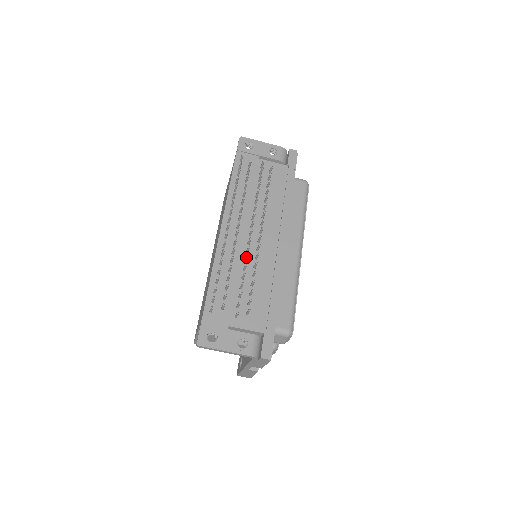
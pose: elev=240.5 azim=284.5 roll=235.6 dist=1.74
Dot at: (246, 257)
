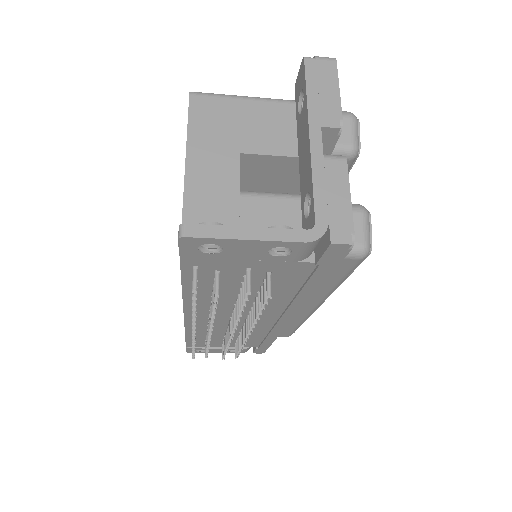
Dot at: (227, 341)
